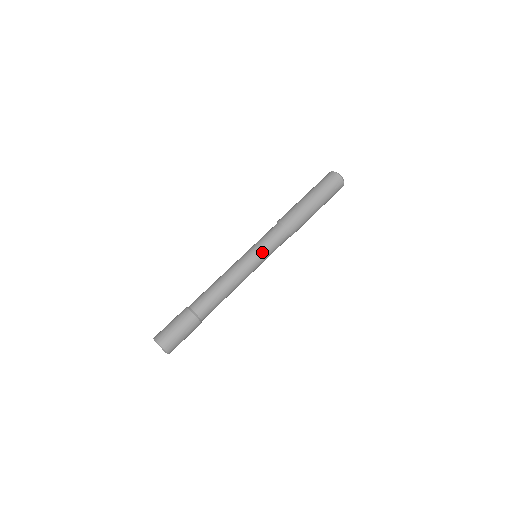
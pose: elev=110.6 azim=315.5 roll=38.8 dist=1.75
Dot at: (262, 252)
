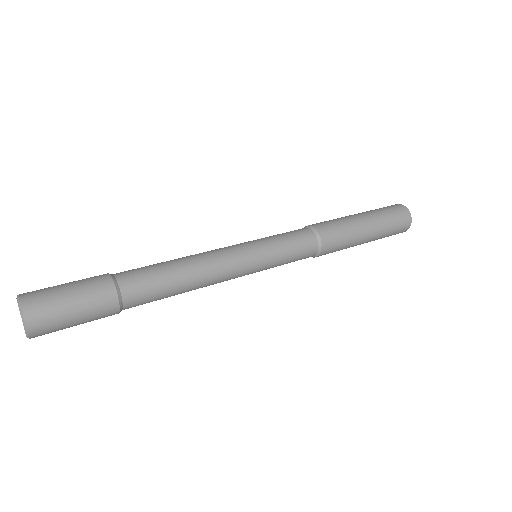
Dot at: (264, 241)
